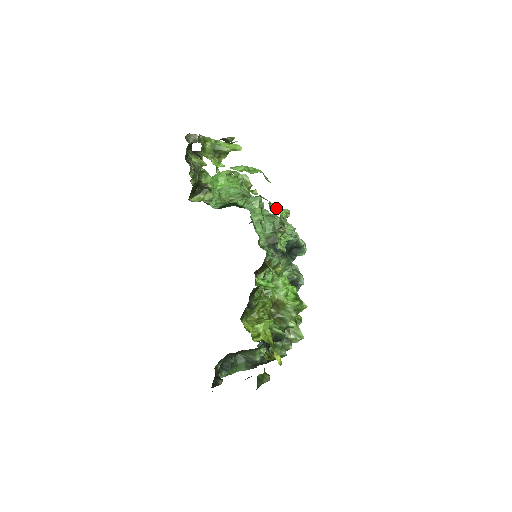
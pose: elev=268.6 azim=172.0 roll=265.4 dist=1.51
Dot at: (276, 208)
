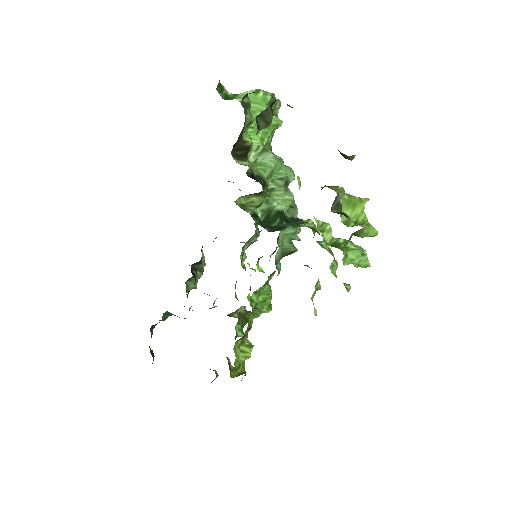
Dot at: (334, 265)
